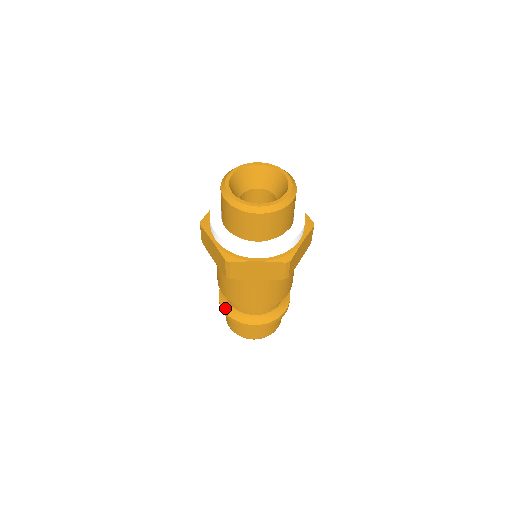
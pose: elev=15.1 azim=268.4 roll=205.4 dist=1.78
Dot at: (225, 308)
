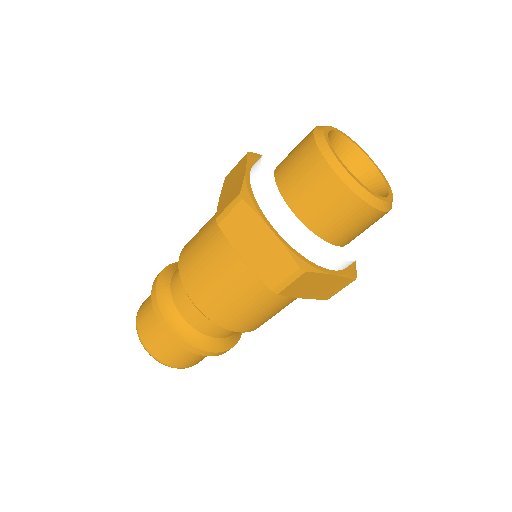
Dot at: (175, 326)
